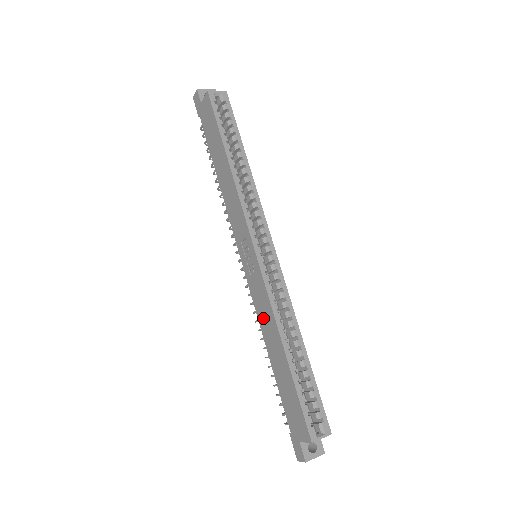
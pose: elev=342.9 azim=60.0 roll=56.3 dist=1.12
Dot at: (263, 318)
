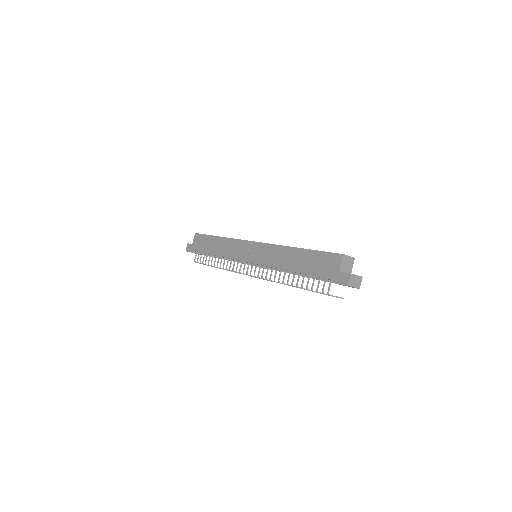
Dot at: (276, 260)
